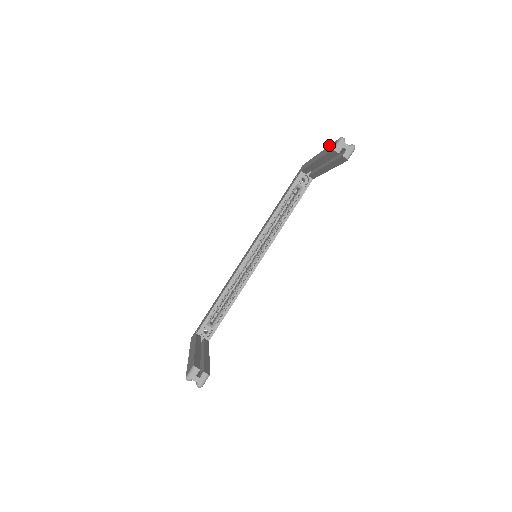
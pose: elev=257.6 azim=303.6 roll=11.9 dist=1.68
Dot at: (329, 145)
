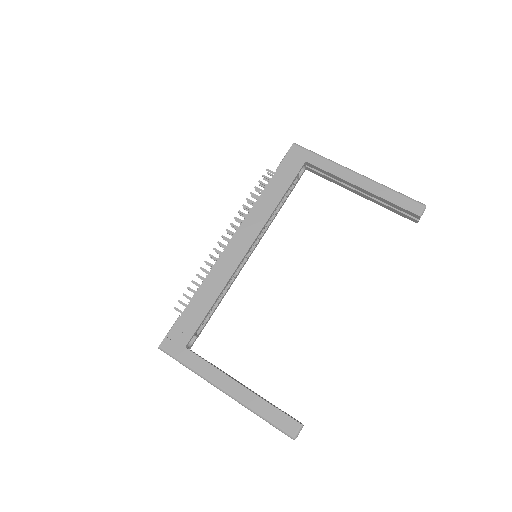
Dot at: (394, 191)
